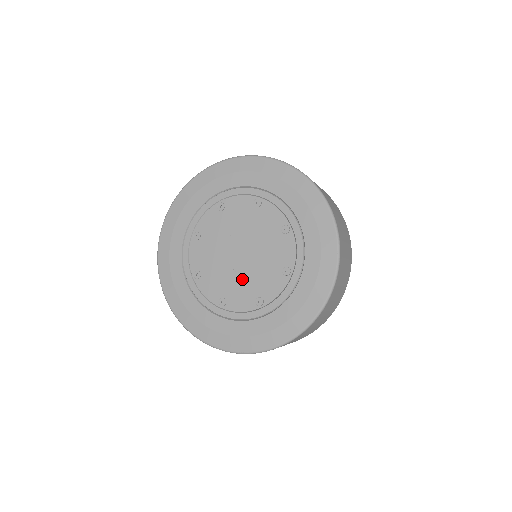
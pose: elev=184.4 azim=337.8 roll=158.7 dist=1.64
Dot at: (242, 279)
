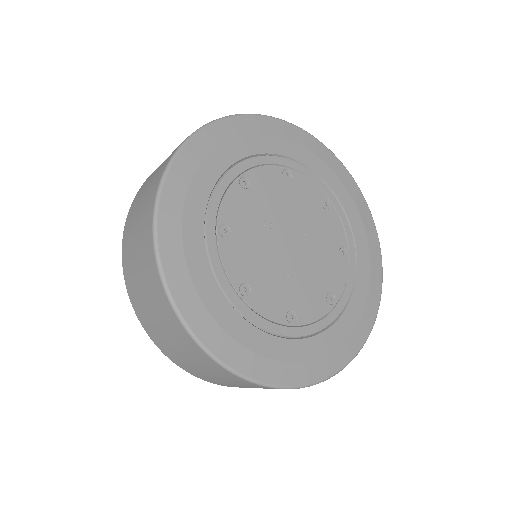
Dot at: (304, 277)
